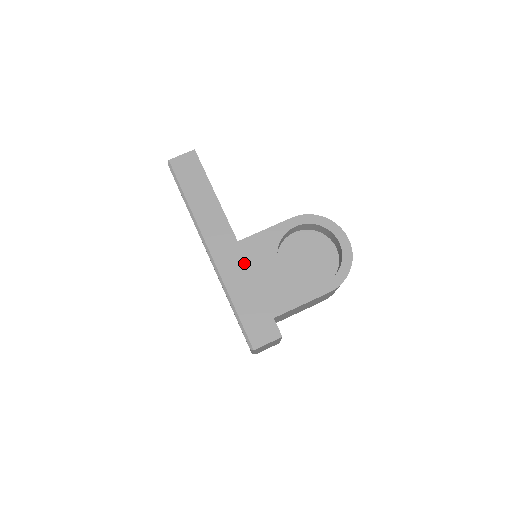
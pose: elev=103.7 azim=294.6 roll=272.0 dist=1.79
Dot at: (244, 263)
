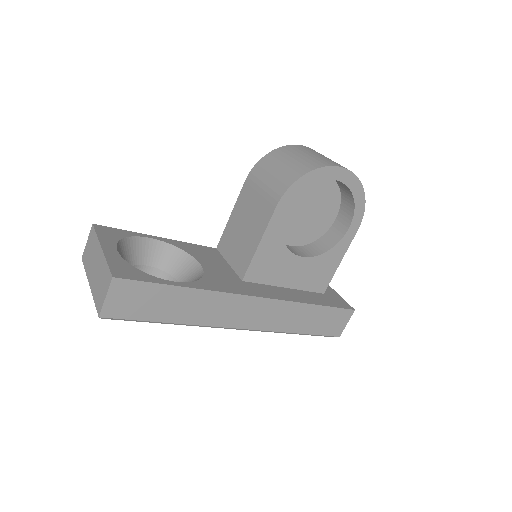
Dot at: (283, 304)
